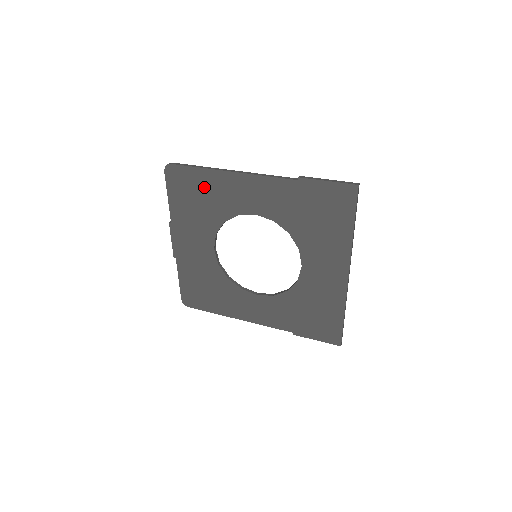
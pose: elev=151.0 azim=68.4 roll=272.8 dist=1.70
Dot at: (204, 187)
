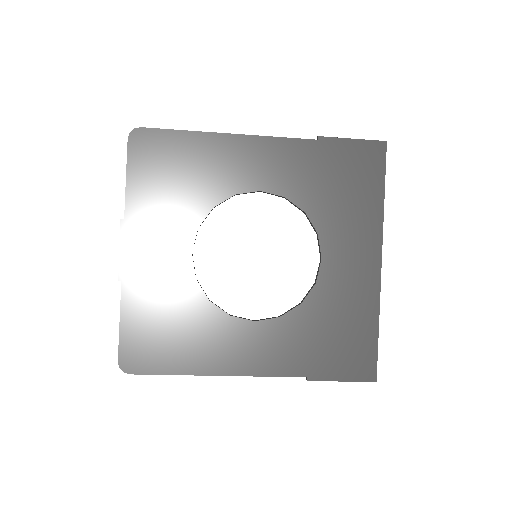
Dot at: (188, 158)
